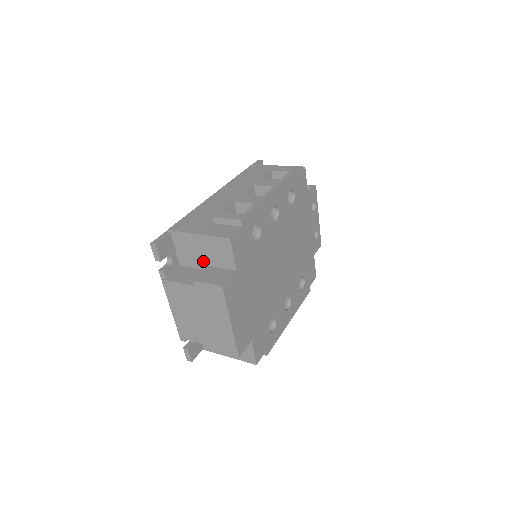
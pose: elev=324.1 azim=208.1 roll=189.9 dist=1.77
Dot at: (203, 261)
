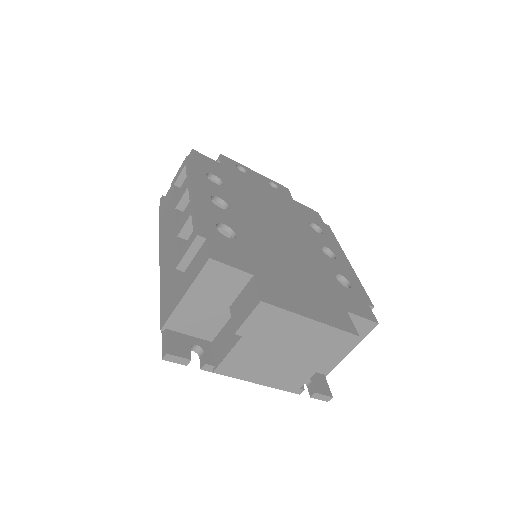
Dot at: (221, 310)
